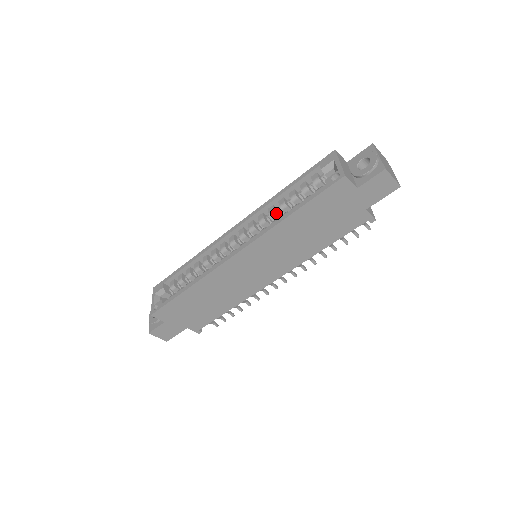
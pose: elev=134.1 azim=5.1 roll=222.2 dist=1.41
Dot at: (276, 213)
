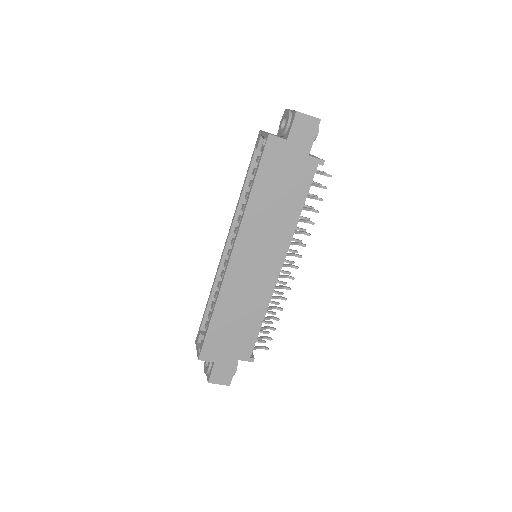
Dot at: occluded
